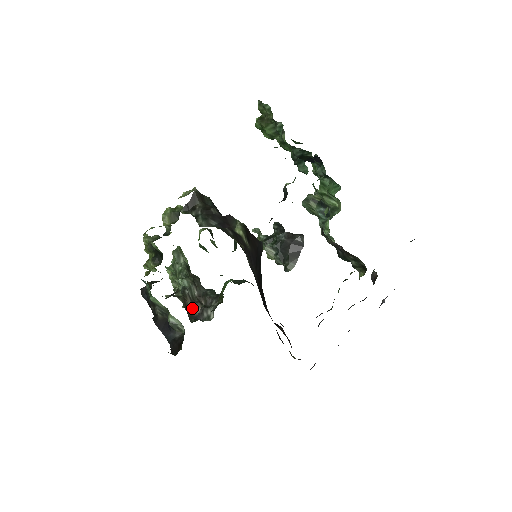
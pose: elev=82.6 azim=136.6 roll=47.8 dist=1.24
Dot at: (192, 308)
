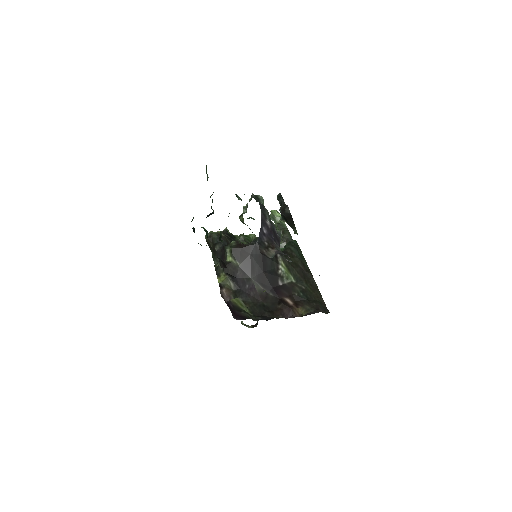
Dot at: occluded
